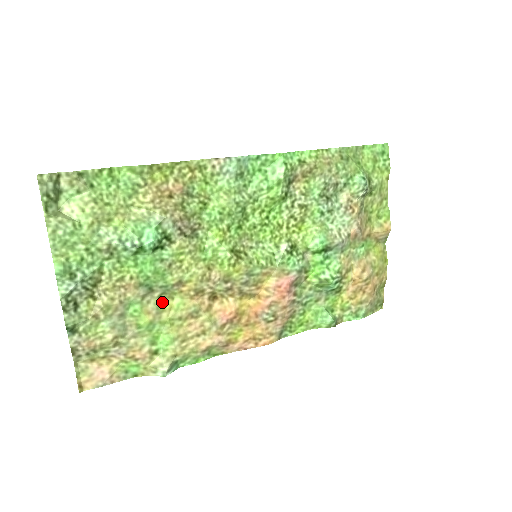
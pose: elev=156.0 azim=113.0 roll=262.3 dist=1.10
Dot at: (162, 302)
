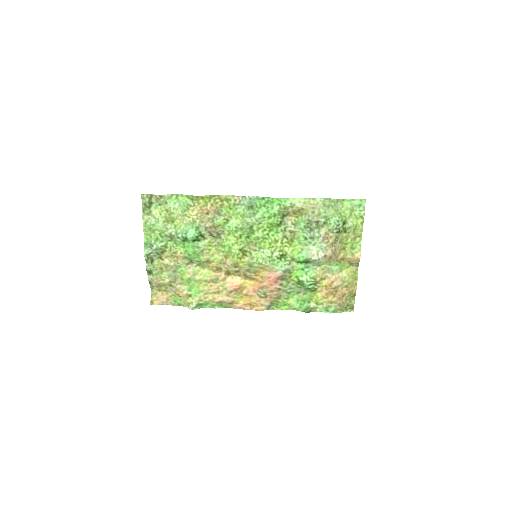
Dot at: (197, 269)
